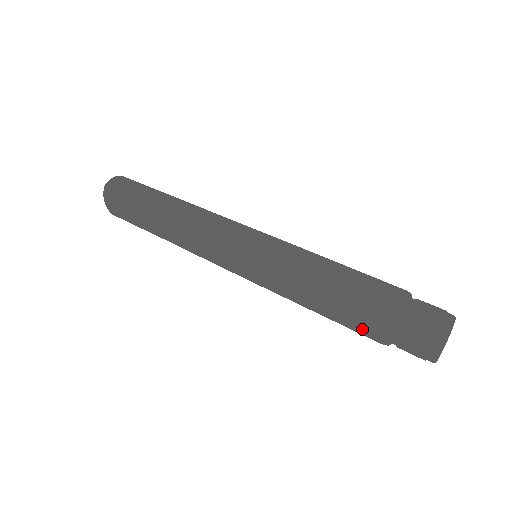
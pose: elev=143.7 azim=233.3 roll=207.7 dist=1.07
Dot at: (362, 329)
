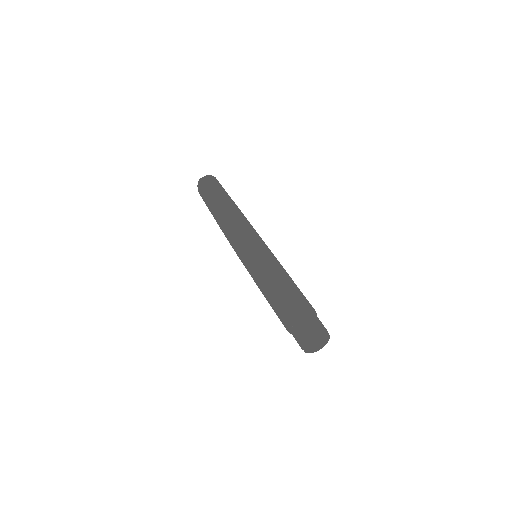
Dot at: (281, 320)
